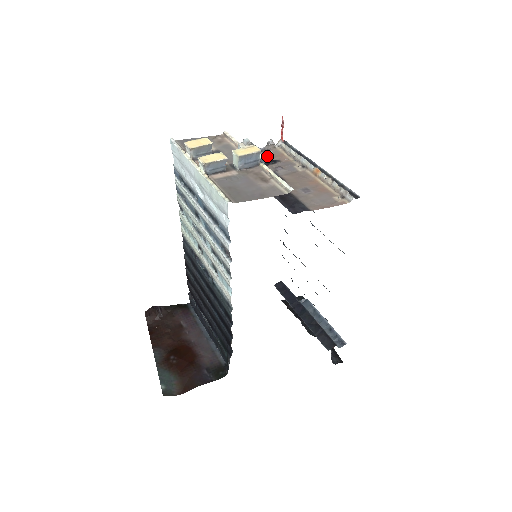
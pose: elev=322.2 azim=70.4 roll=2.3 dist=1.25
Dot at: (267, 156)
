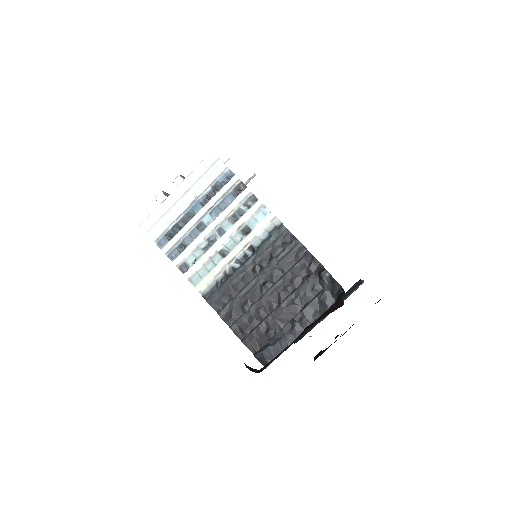
Dot at: occluded
